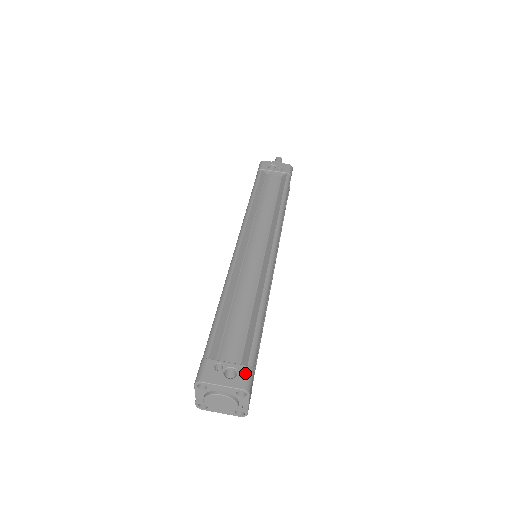
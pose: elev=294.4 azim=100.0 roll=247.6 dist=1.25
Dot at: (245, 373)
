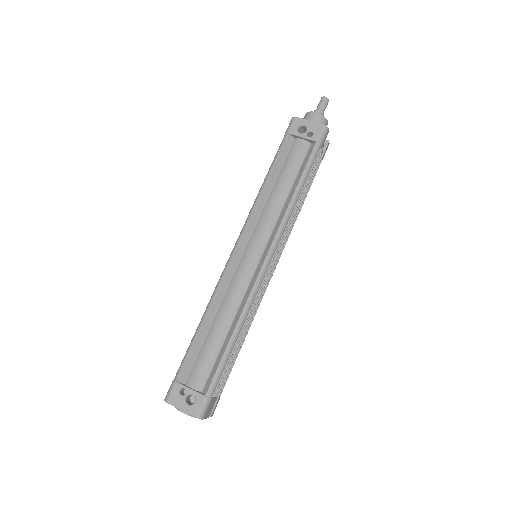
Dot at: (201, 403)
